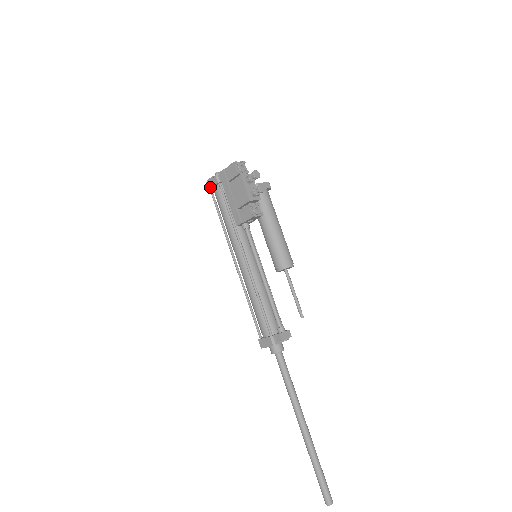
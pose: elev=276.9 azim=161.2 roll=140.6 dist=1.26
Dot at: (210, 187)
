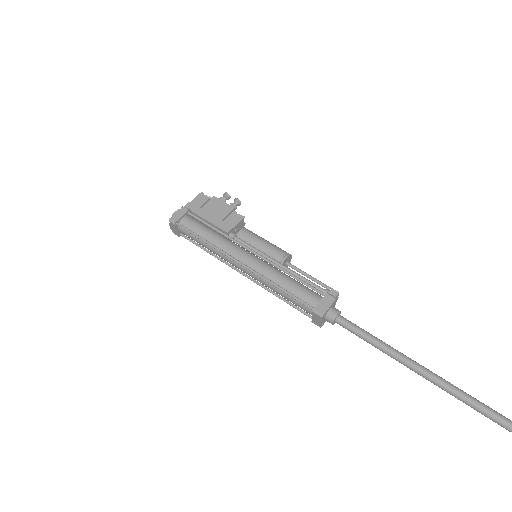
Dot at: (178, 218)
